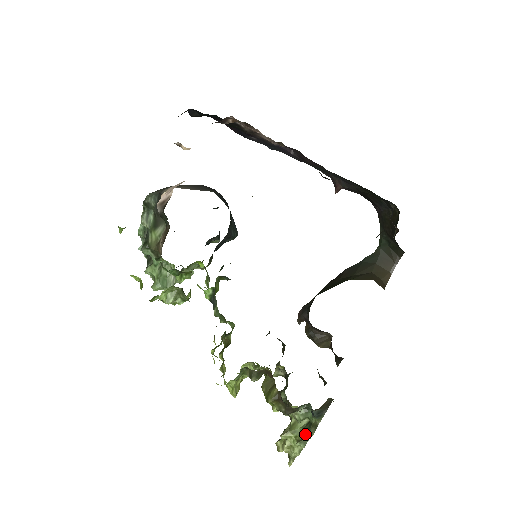
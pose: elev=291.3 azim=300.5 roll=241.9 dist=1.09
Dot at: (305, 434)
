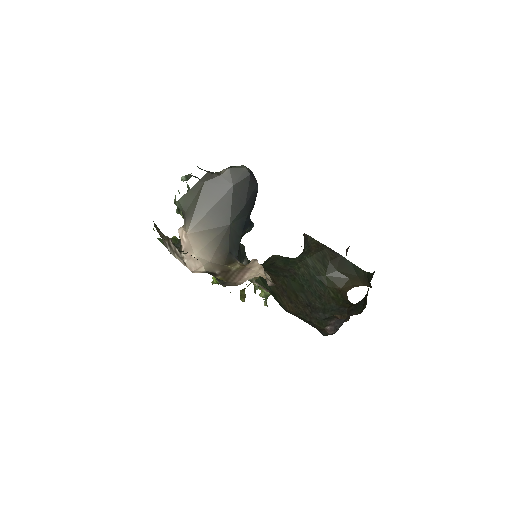
Dot at: (264, 297)
